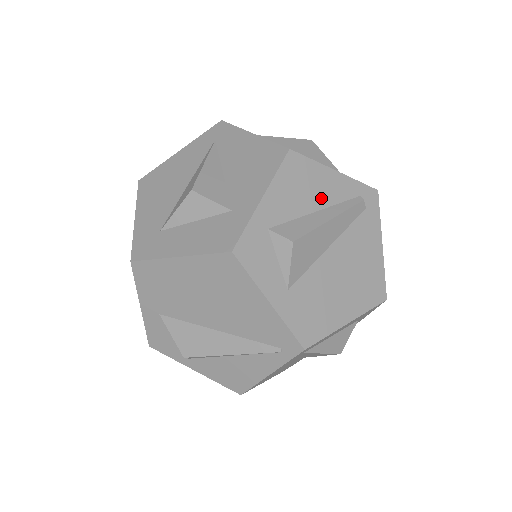
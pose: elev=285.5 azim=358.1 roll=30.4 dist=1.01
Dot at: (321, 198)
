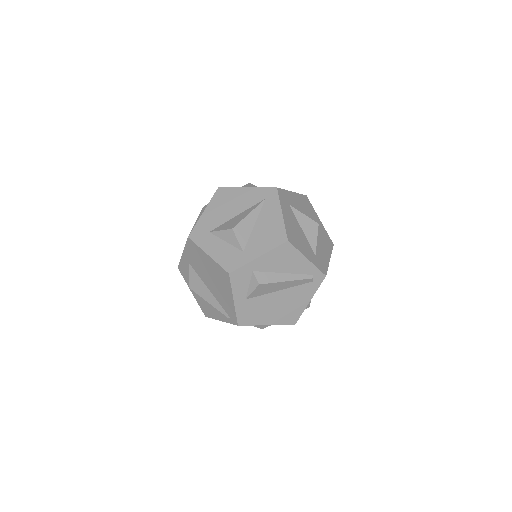
Dot at: (290, 268)
